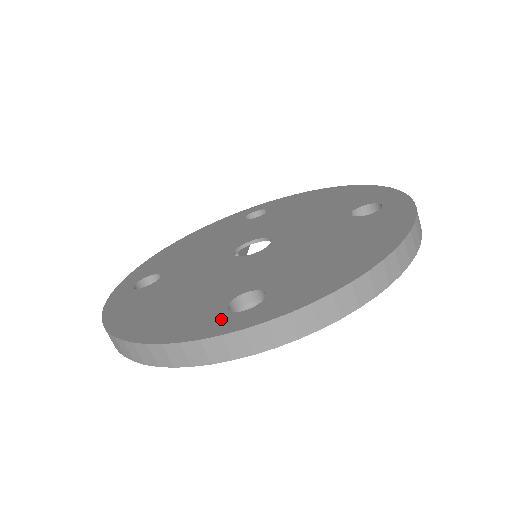
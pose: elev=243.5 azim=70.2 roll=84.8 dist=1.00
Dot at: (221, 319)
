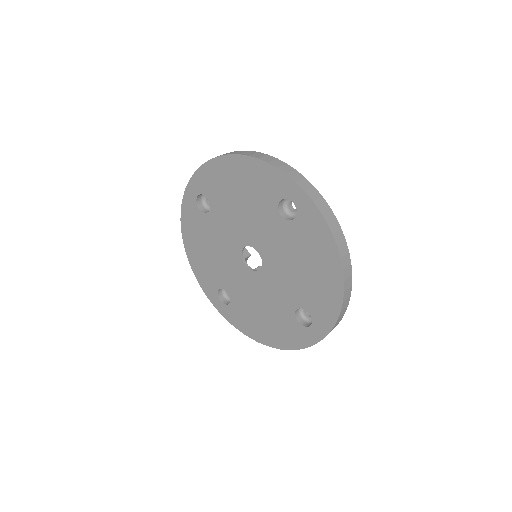
Dot at: (305, 333)
